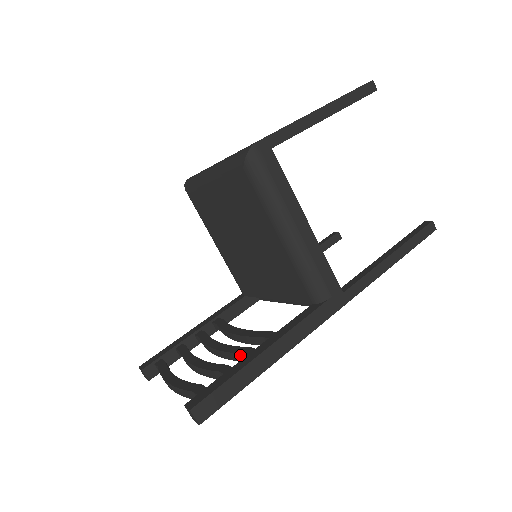
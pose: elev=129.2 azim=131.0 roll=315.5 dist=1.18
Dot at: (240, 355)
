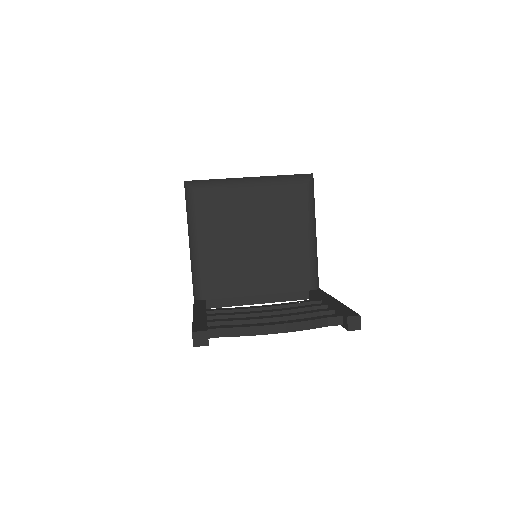
Dot at: (311, 308)
